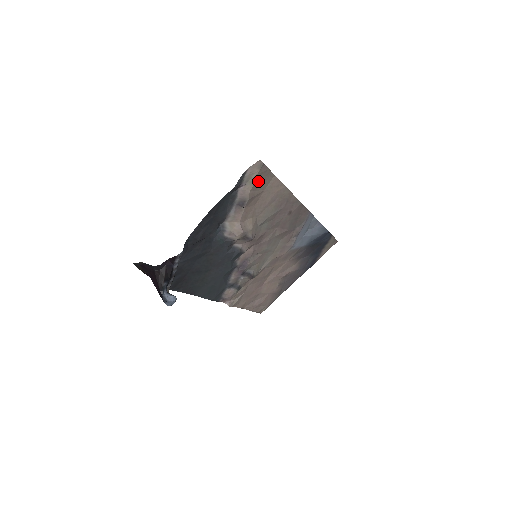
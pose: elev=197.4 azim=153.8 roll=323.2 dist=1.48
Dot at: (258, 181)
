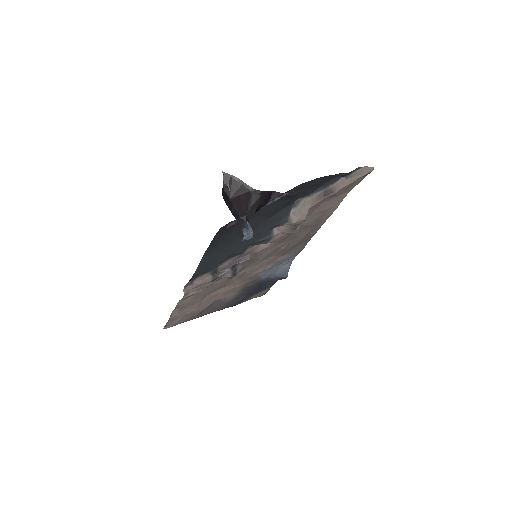
Dot at: (351, 184)
